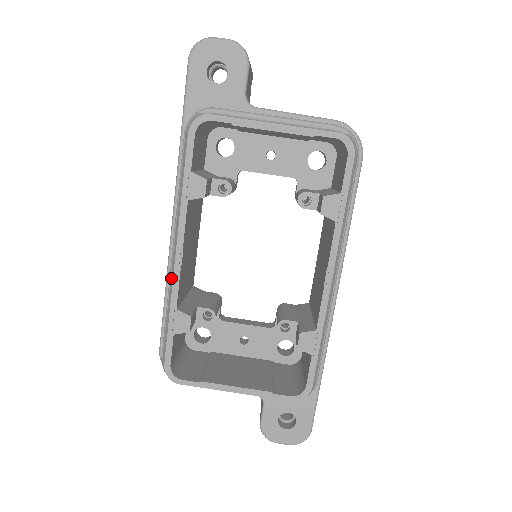
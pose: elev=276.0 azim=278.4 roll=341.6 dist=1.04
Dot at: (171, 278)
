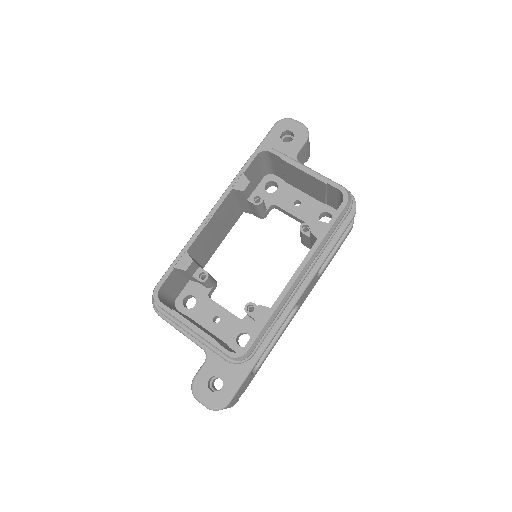
Dot at: (195, 232)
